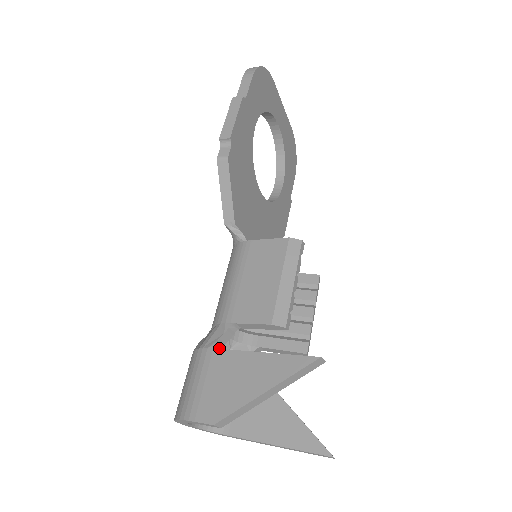
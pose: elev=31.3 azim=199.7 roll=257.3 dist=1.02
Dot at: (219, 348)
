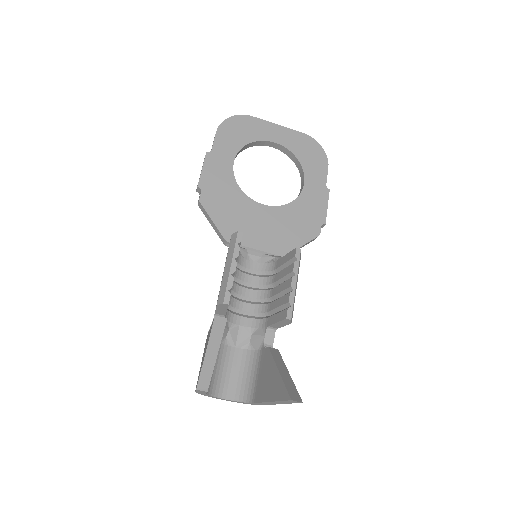
Dot at: (207, 335)
